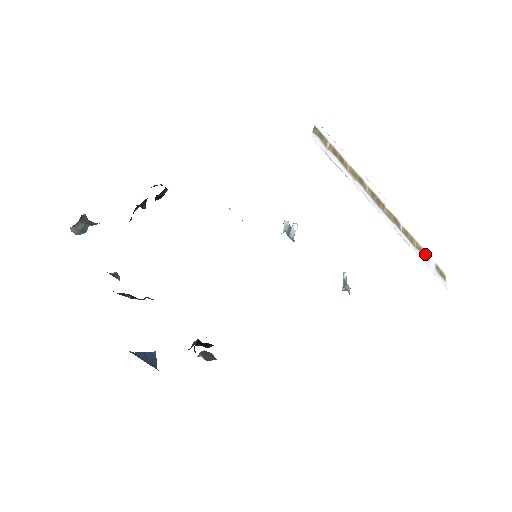
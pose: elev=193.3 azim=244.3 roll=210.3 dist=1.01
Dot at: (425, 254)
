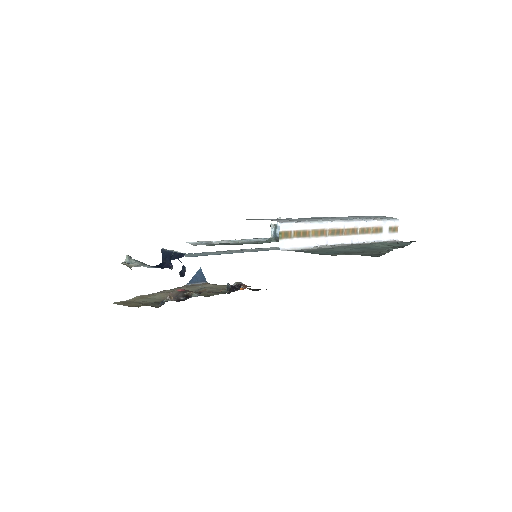
Dot at: (380, 229)
